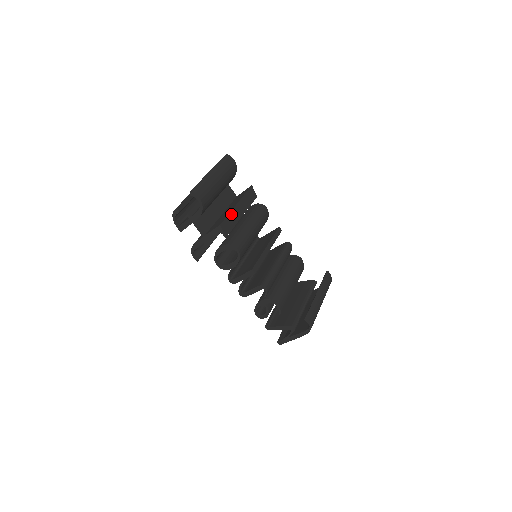
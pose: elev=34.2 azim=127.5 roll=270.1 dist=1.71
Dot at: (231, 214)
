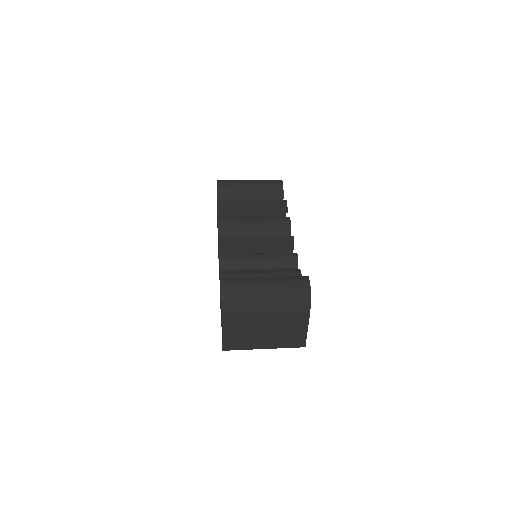
Dot at: (238, 203)
